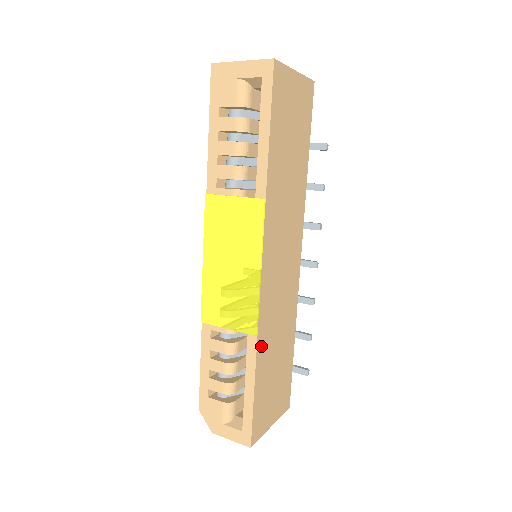
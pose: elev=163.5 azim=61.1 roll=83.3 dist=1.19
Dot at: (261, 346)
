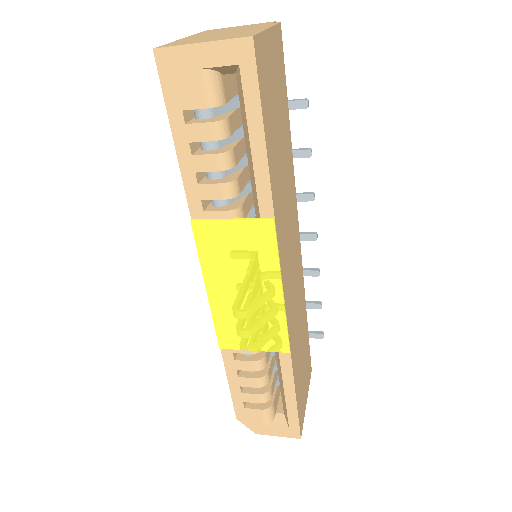
Dot at: (293, 355)
